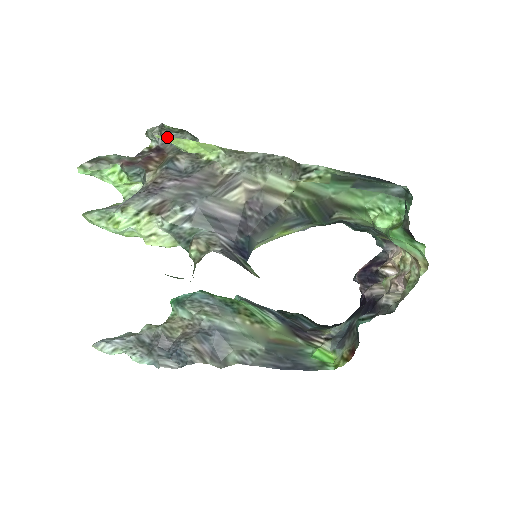
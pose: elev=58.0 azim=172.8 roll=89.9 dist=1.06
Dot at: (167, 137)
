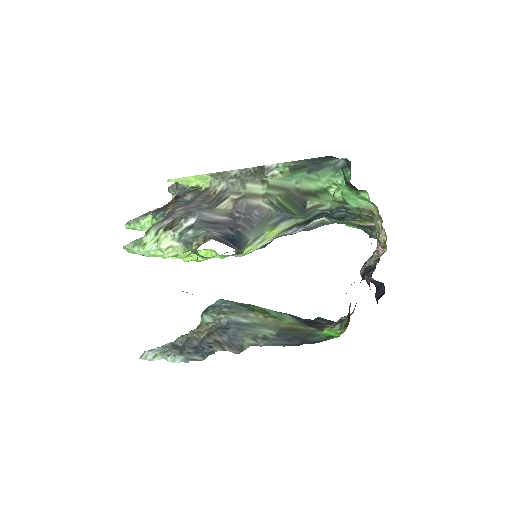
Dot at: (174, 179)
